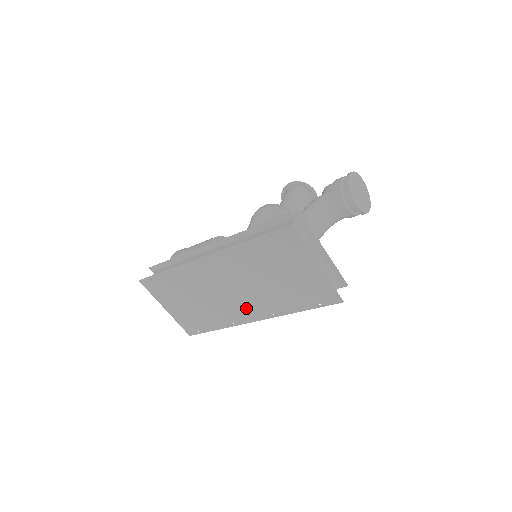
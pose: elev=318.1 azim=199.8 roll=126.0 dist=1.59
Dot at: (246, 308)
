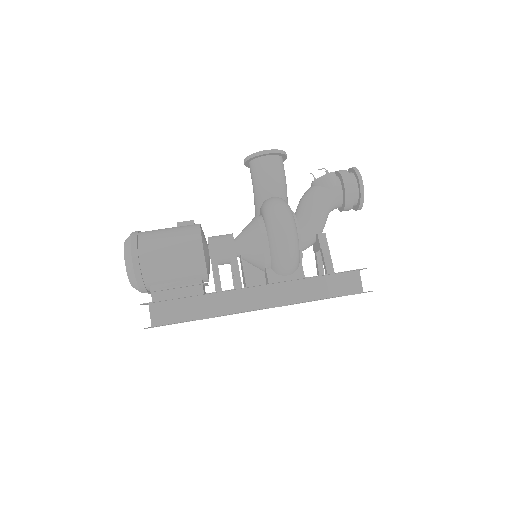
Dot at: occluded
